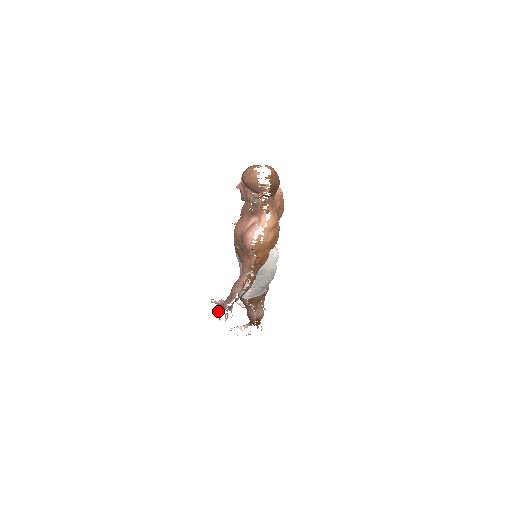
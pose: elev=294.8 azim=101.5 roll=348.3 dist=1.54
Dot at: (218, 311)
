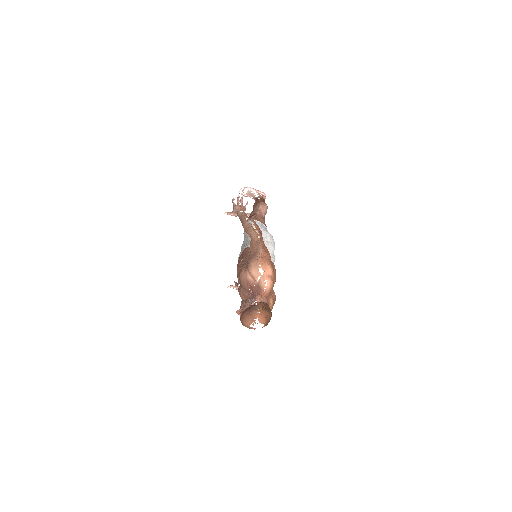
Dot at: occluded
